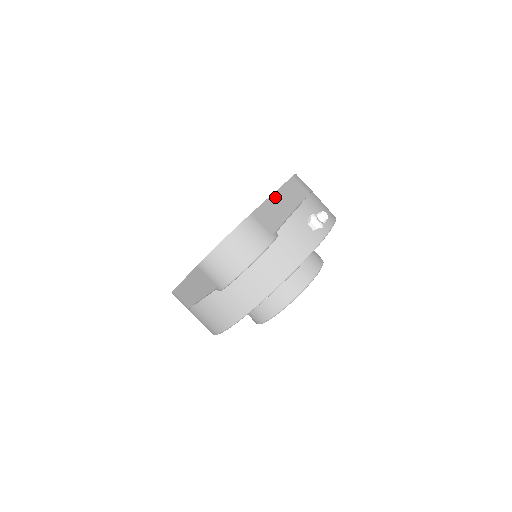
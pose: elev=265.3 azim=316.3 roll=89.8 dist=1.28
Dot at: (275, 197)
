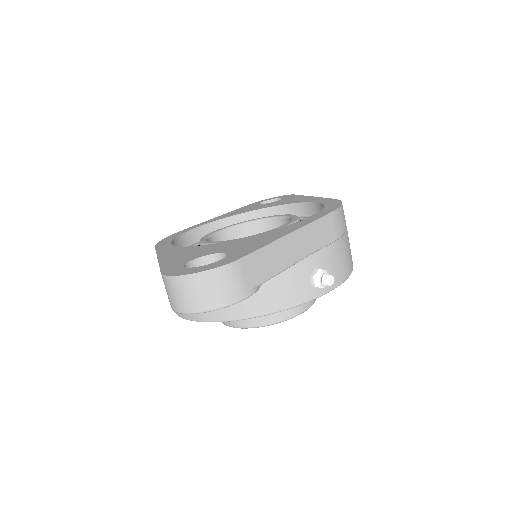
Dot at: (288, 239)
